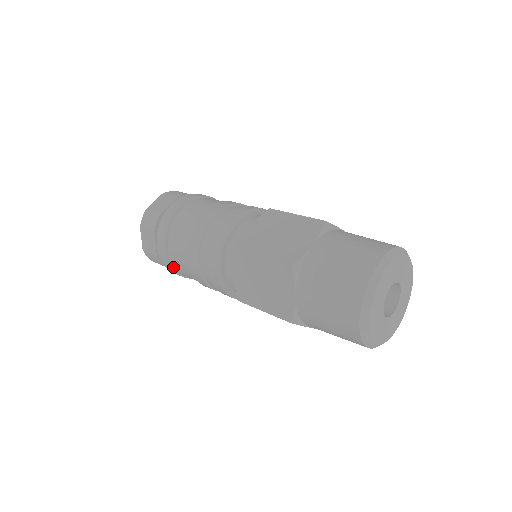
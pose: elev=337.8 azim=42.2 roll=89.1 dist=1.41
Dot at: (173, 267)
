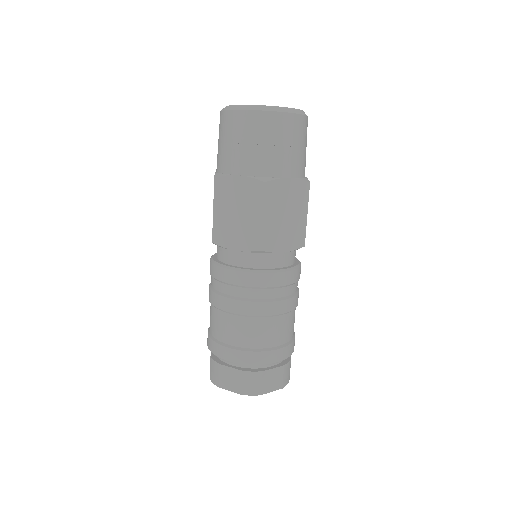
Dot at: (214, 339)
